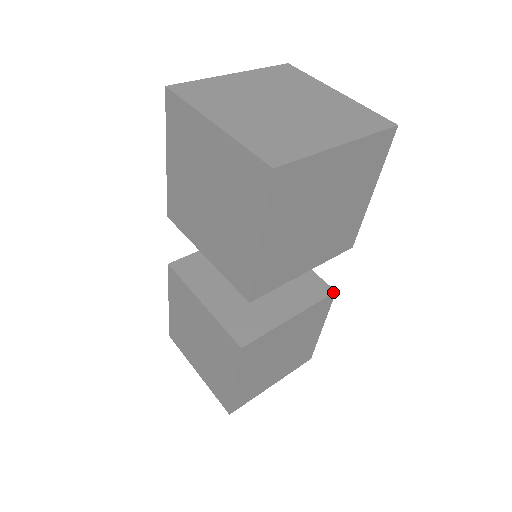
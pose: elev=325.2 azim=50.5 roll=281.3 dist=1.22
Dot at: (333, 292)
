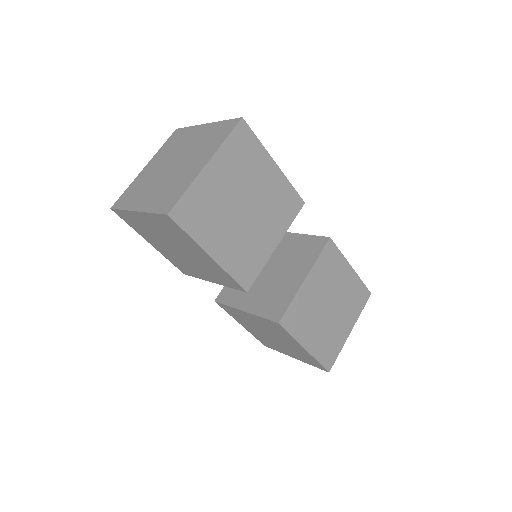
Dot at: (328, 239)
